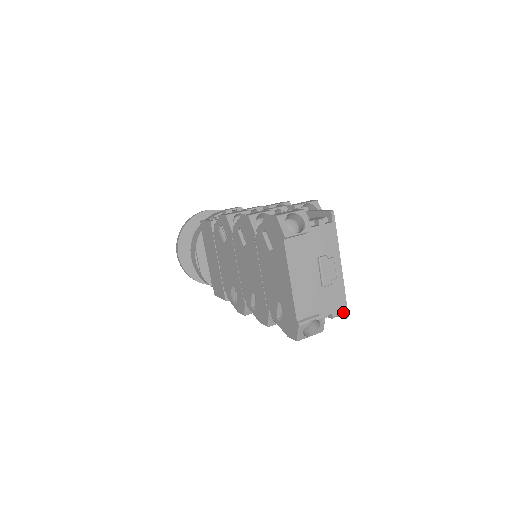
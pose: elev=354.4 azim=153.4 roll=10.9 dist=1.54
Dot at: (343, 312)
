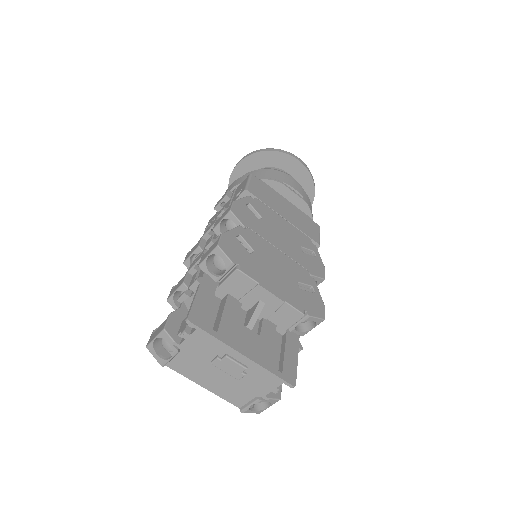
Dot at: (287, 382)
